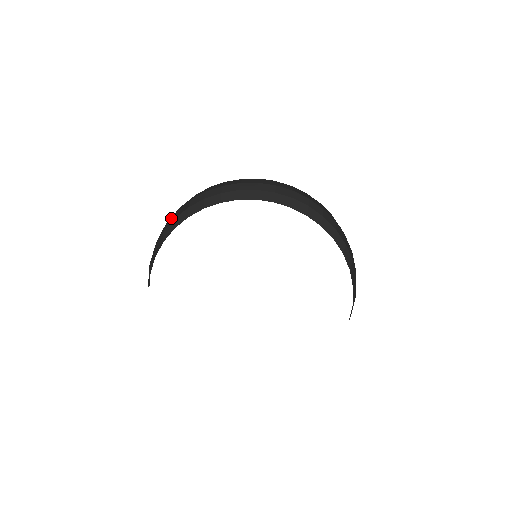
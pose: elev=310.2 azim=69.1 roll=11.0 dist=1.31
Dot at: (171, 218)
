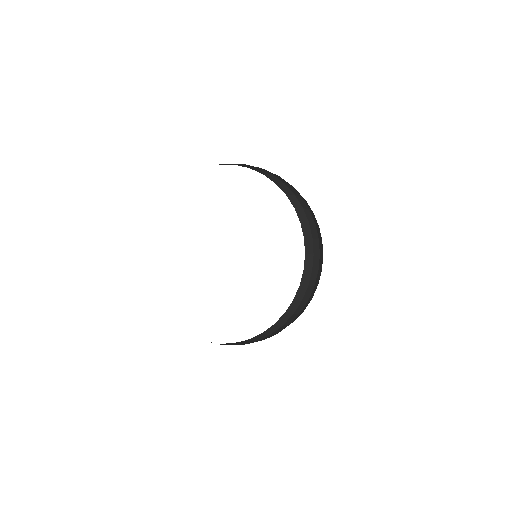
Dot at: occluded
